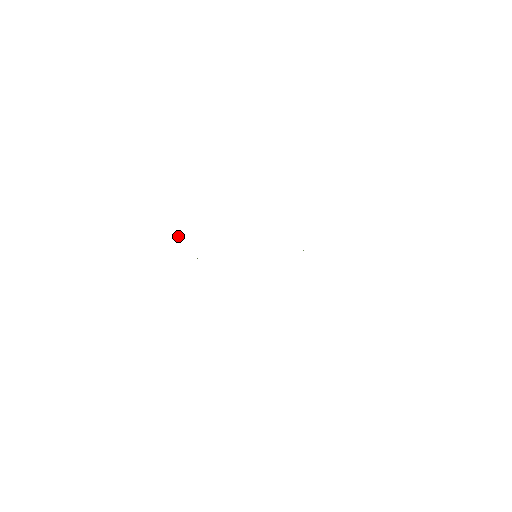
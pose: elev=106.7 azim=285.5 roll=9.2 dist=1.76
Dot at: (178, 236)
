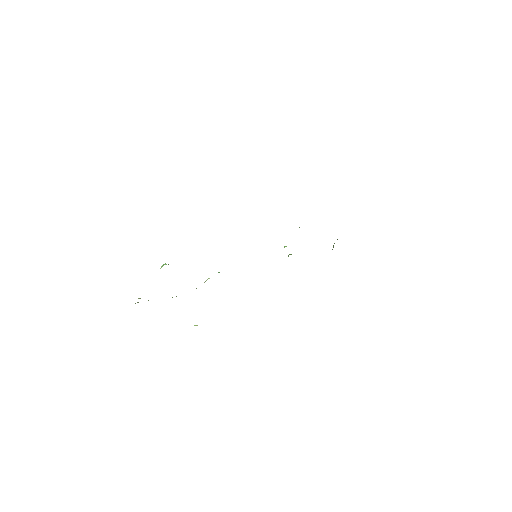
Dot at: occluded
